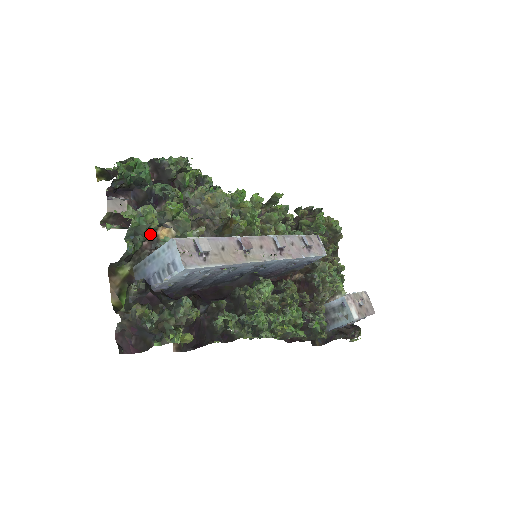
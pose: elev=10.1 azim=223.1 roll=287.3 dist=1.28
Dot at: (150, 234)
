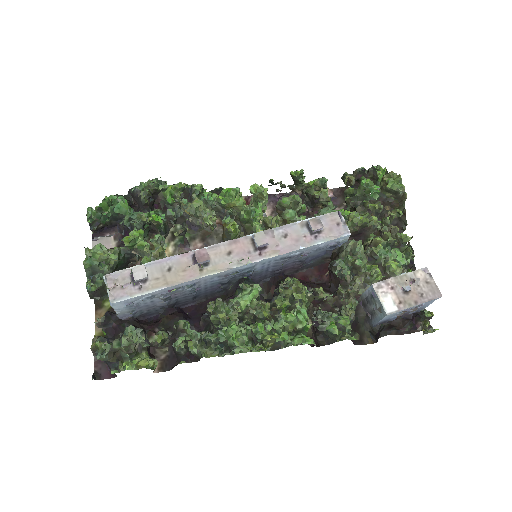
Dot at: (105, 270)
